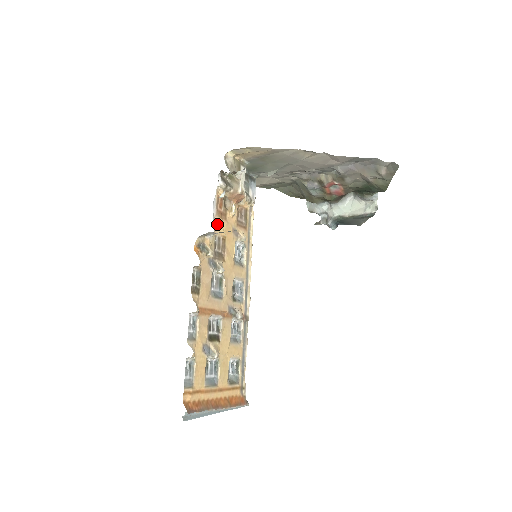
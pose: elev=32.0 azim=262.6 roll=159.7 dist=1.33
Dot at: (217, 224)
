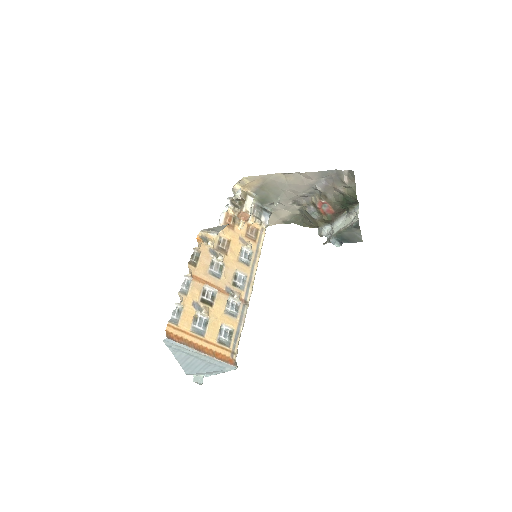
Dot at: (223, 230)
